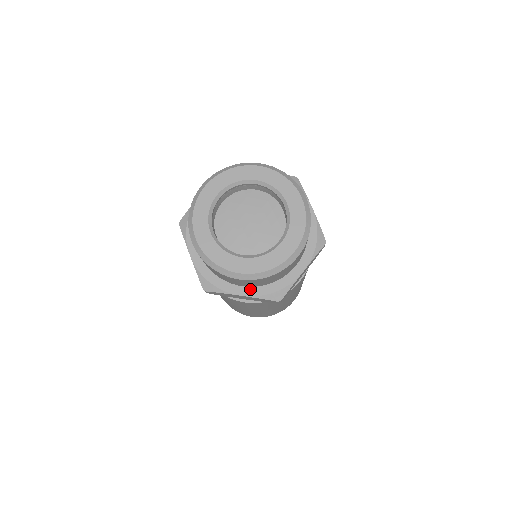
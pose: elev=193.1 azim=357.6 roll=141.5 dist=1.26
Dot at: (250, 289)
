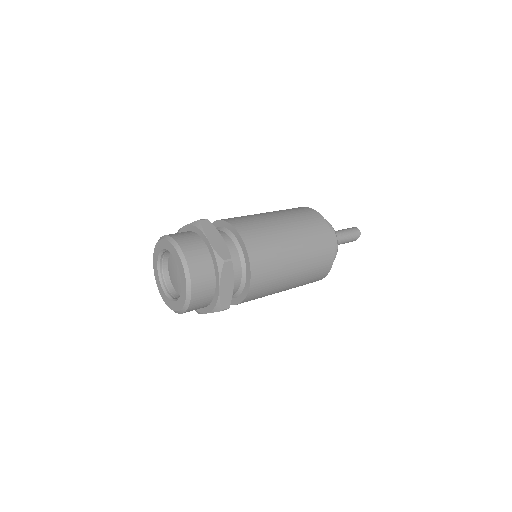
Dot at: (207, 308)
